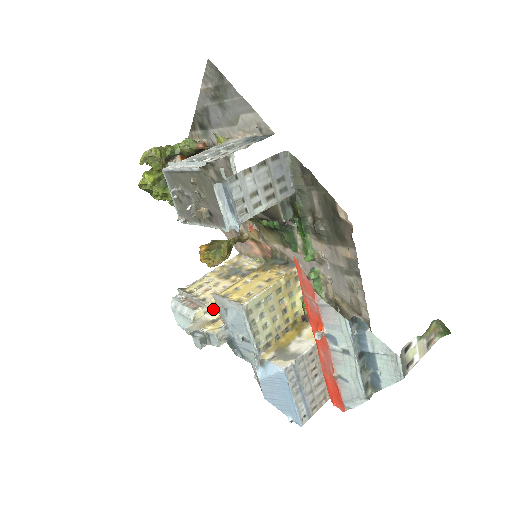
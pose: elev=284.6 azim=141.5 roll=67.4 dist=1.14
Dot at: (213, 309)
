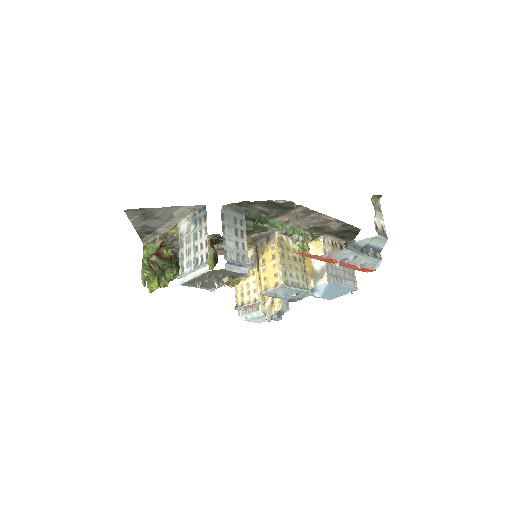
Dot at: (264, 298)
